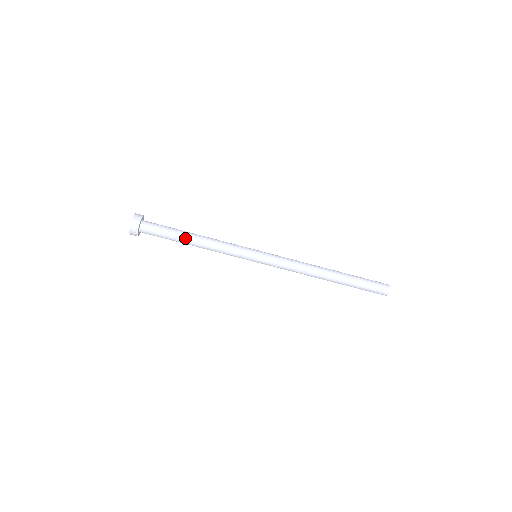
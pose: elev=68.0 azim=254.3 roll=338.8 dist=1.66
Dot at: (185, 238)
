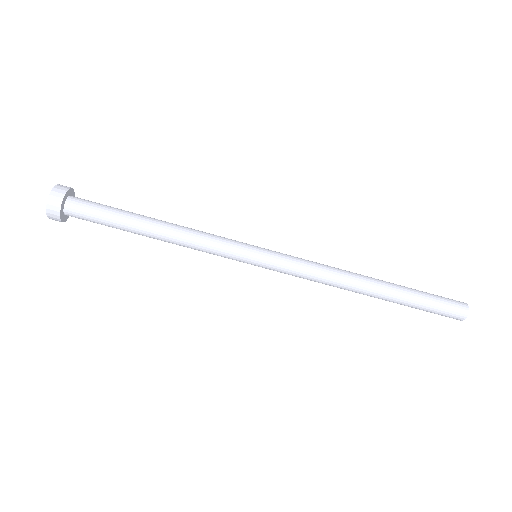
Dot at: (142, 219)
